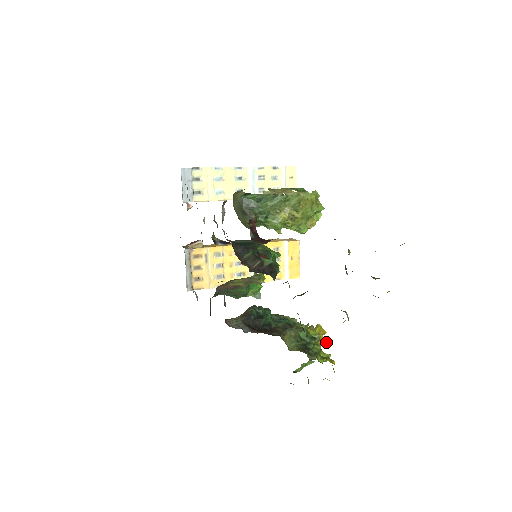
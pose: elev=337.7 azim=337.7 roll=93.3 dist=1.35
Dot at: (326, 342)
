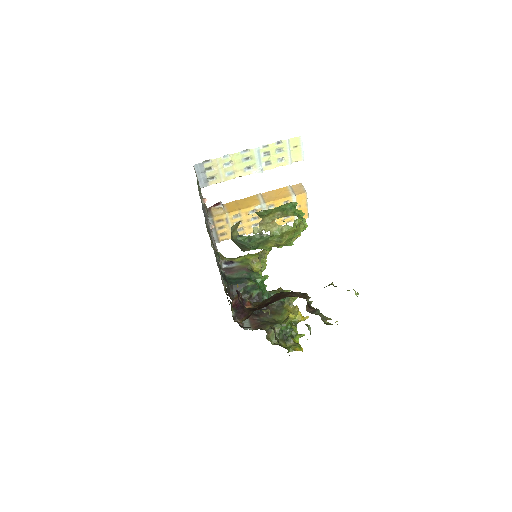
Dot at: (305, 319)
